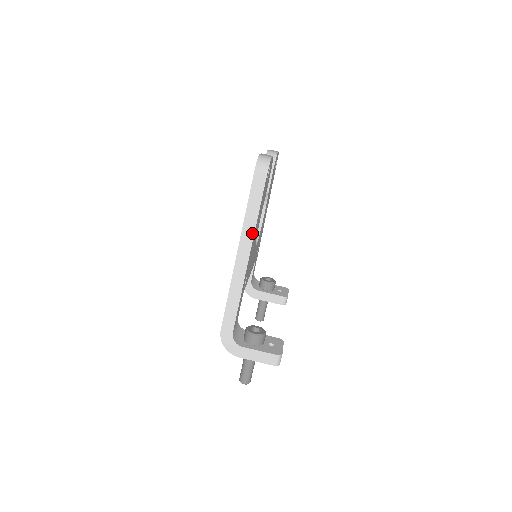
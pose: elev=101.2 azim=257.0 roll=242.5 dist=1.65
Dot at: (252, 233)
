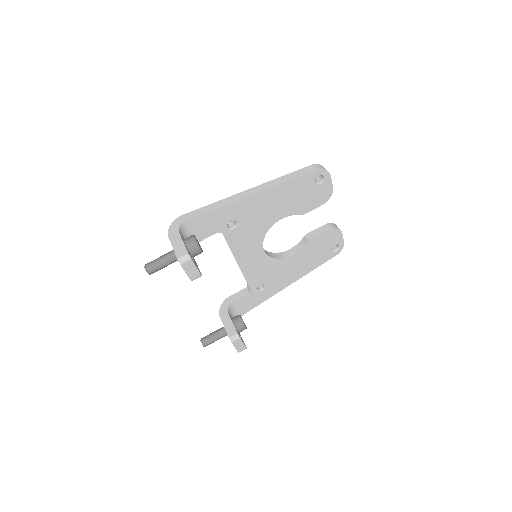
Dot at: (270, 187)
